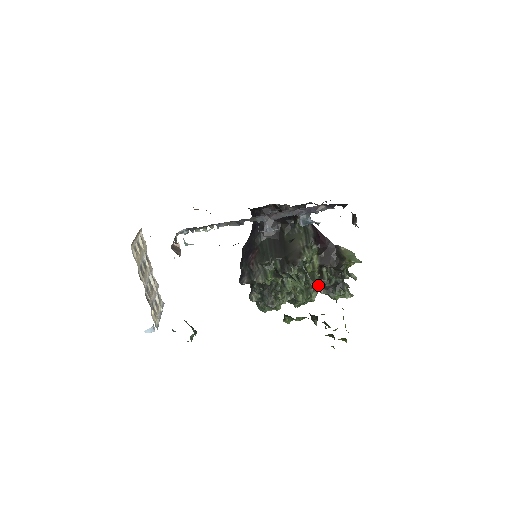
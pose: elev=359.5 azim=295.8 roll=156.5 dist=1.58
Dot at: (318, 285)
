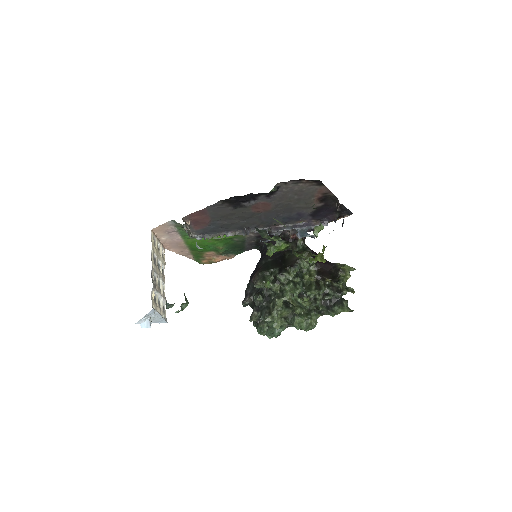
Dot at: (315, 291)
